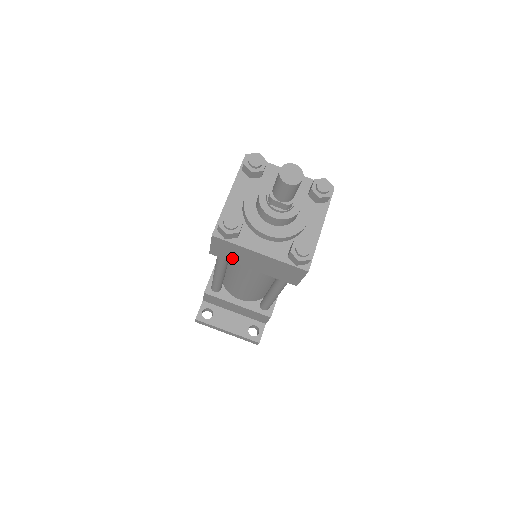
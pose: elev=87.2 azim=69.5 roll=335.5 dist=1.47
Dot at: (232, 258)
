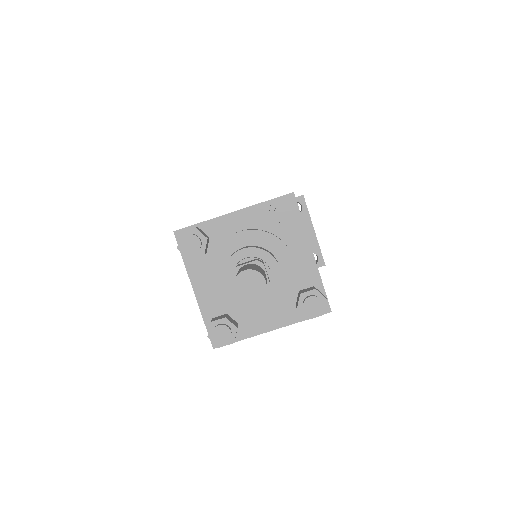
Dot at: occluded
